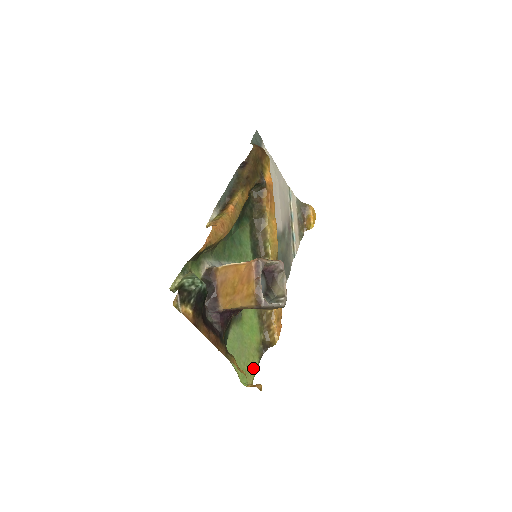
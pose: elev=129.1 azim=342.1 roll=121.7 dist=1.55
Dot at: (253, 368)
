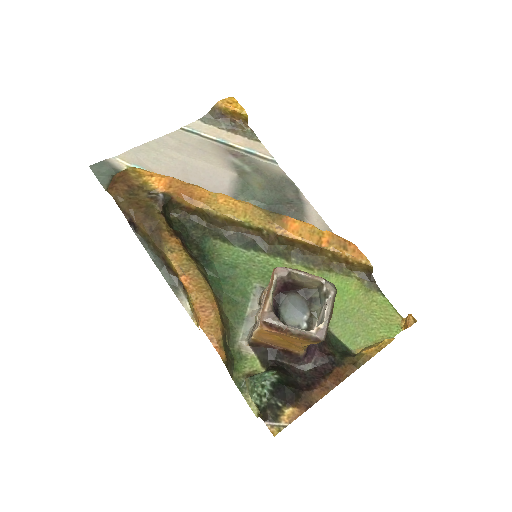
Dot at: (385, 307)
